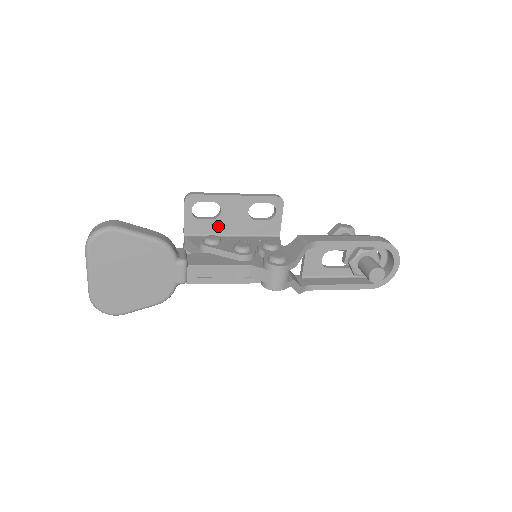
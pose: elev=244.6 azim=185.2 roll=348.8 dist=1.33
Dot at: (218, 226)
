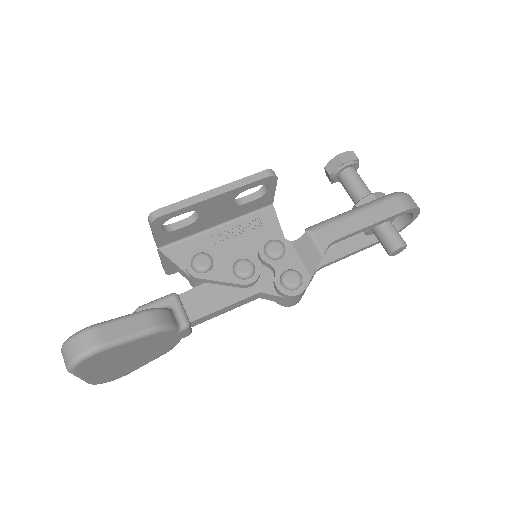
Dot at: (198, 226)
